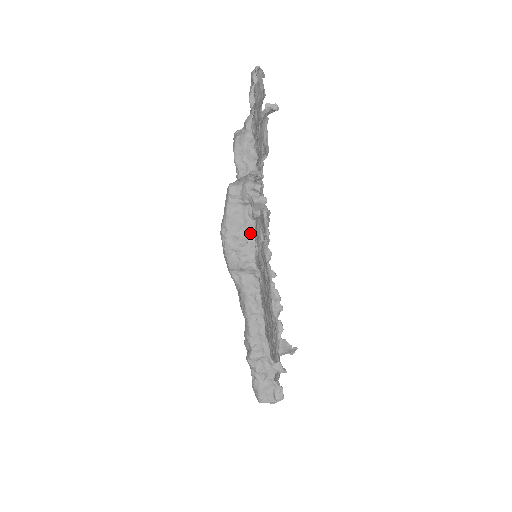
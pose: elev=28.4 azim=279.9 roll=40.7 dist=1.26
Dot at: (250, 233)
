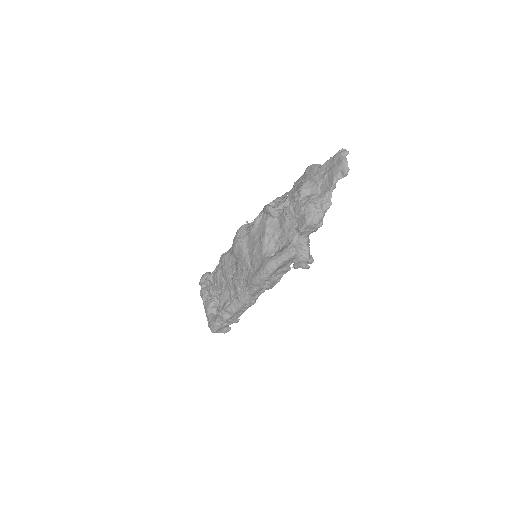
Dot at: (283, 273)
